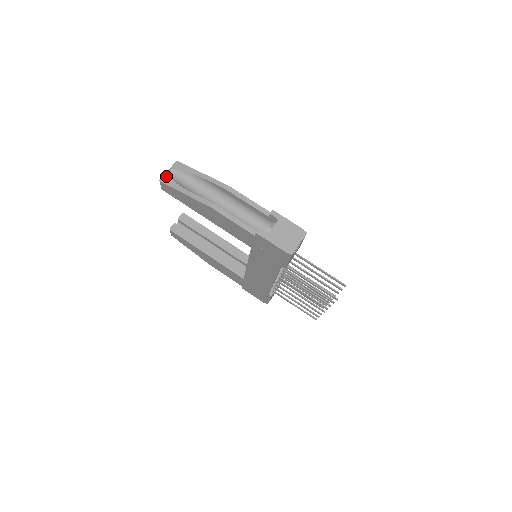
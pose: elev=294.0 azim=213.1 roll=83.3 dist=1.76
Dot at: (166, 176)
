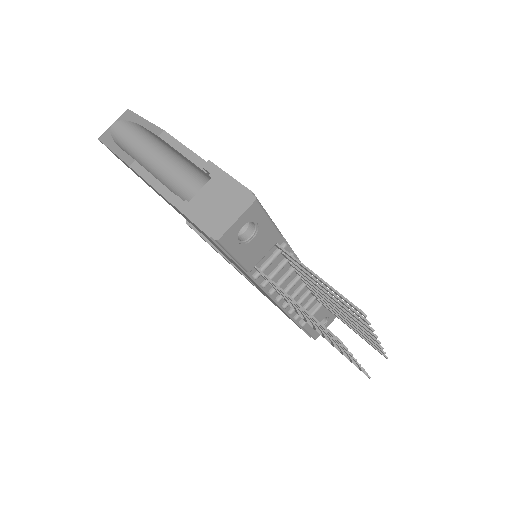
Dot at: (107, 131)
